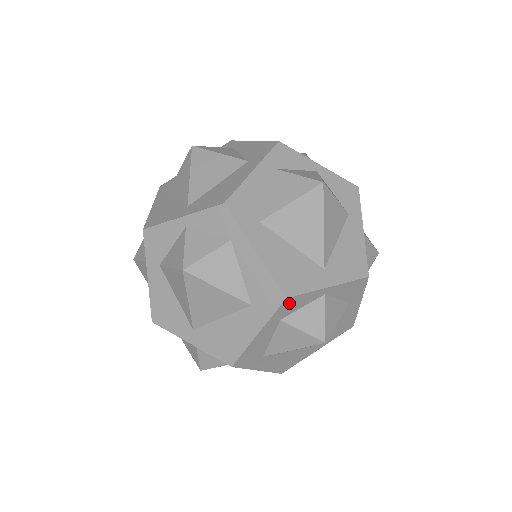
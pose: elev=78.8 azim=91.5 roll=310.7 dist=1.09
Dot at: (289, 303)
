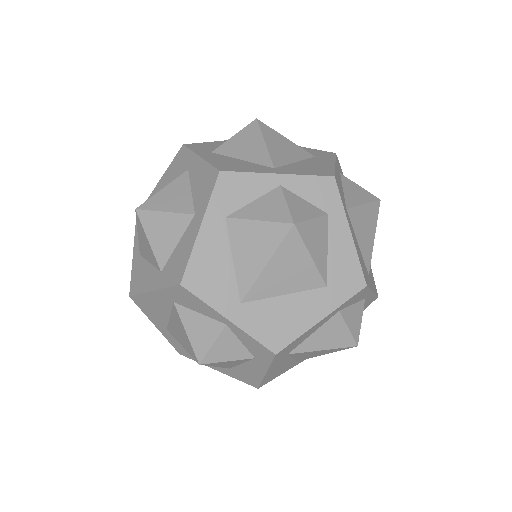
Dot at: occluded
